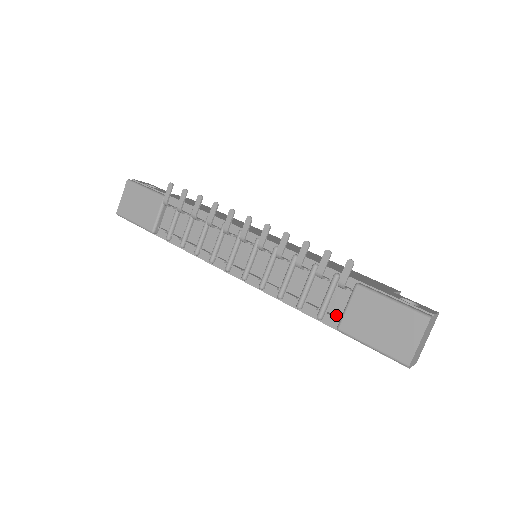
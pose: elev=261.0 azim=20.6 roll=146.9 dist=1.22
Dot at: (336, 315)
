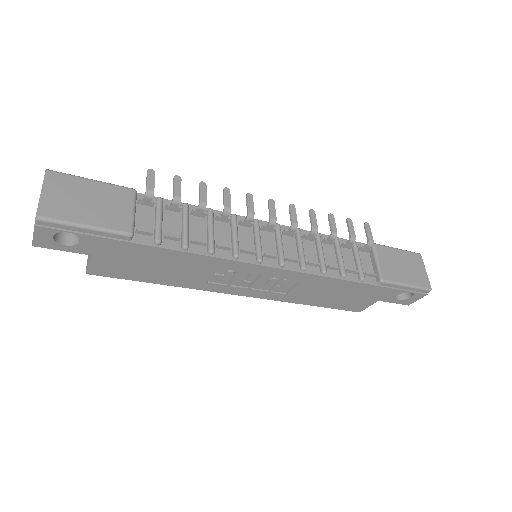
Dot at: (370, 274)
